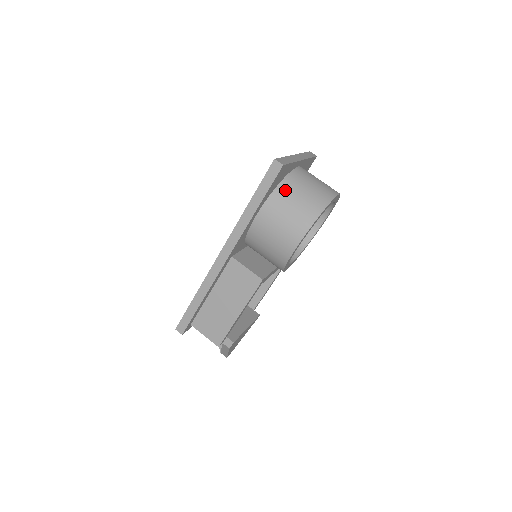
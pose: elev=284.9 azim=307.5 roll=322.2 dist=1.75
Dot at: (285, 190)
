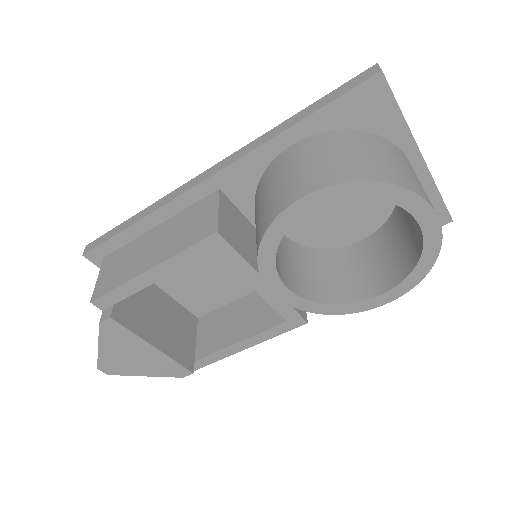
Dot at: (360, 137)
